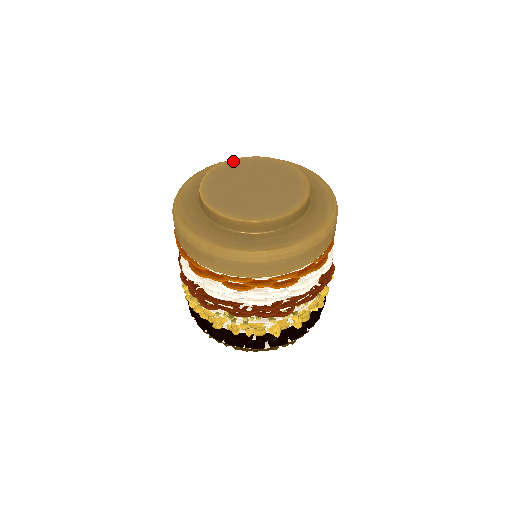
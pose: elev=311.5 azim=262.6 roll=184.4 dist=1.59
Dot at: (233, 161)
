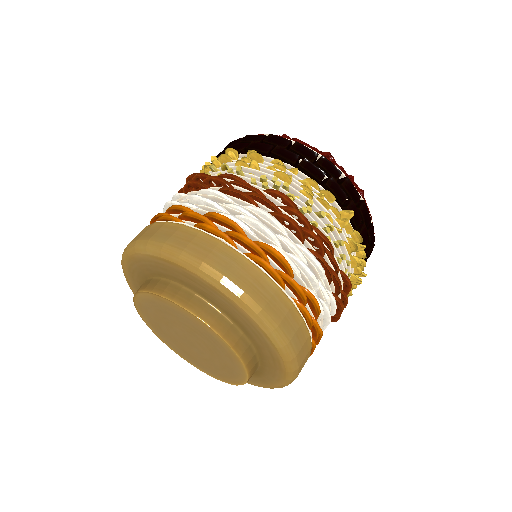
Dot at: (187, 314)
